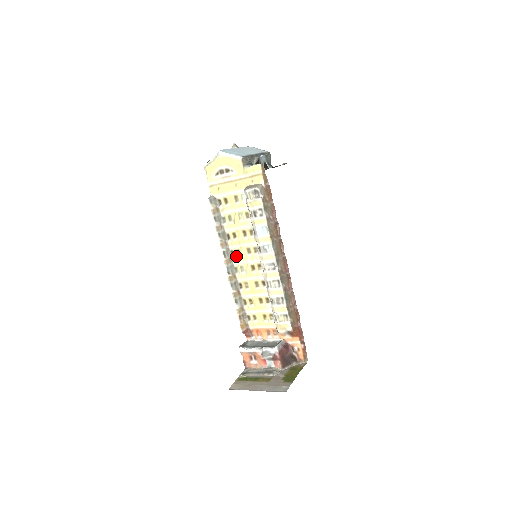
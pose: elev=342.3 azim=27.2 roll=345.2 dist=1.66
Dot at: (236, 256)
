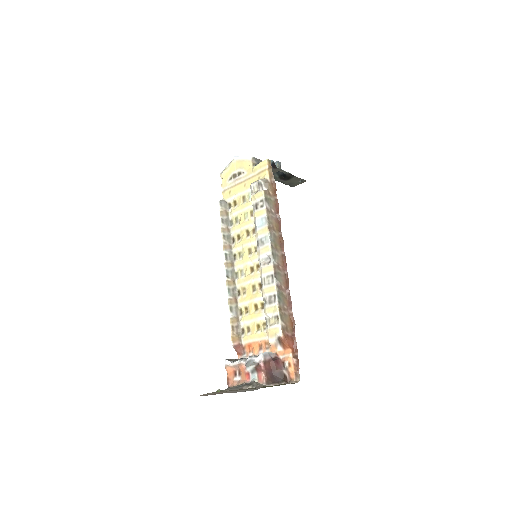
Dot at: (238, 259)
